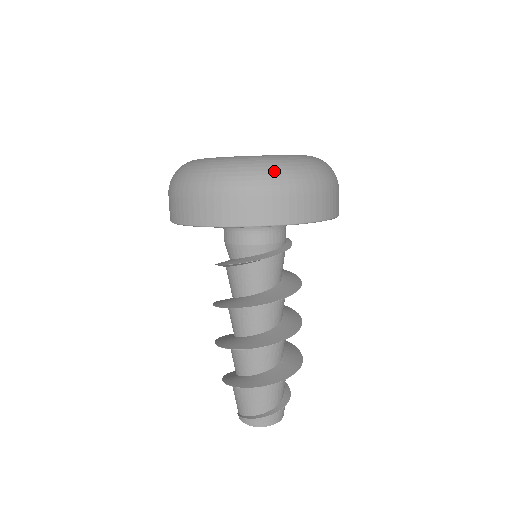
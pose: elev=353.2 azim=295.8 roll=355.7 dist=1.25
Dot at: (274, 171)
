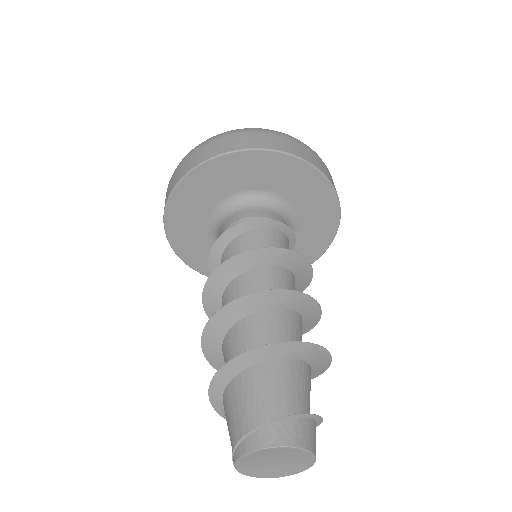
Dot at: occluded
